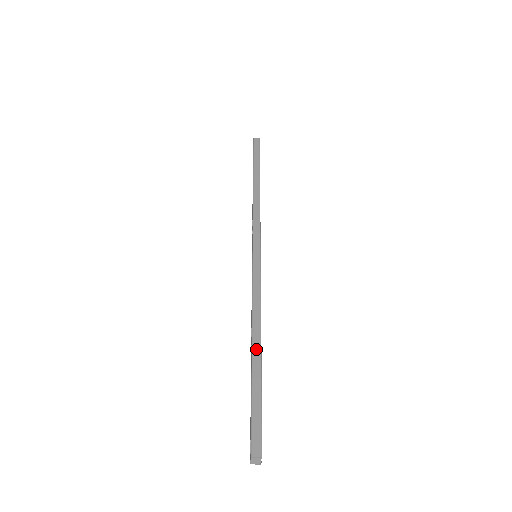
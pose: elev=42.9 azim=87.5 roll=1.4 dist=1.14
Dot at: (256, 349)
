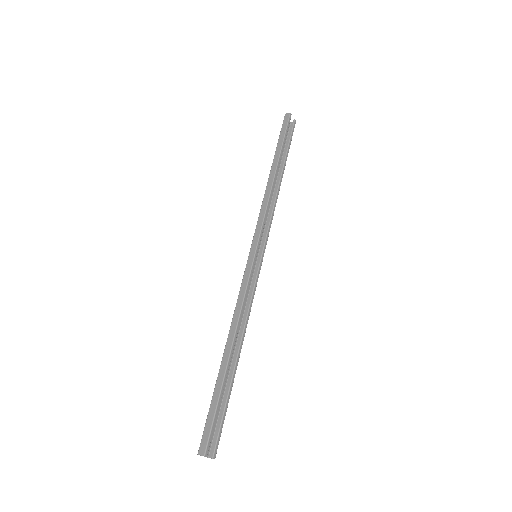
Dot at: (225, 356)
